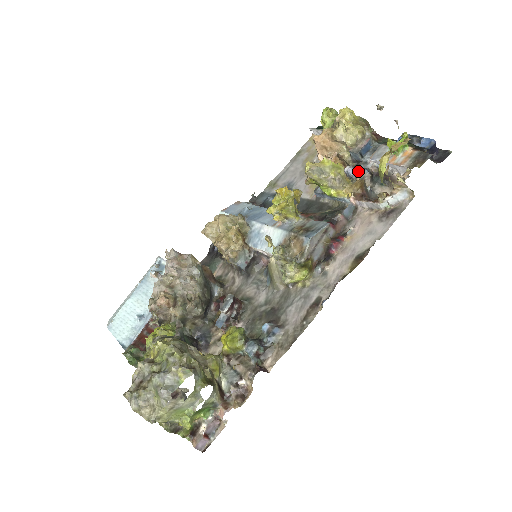
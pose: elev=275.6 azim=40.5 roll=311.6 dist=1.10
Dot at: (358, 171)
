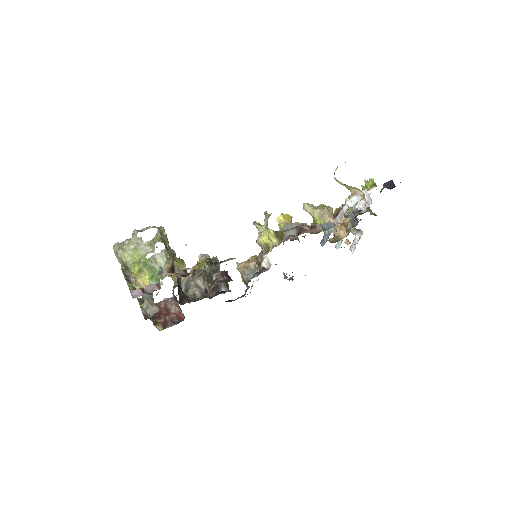
Dot at: (353, 226)
